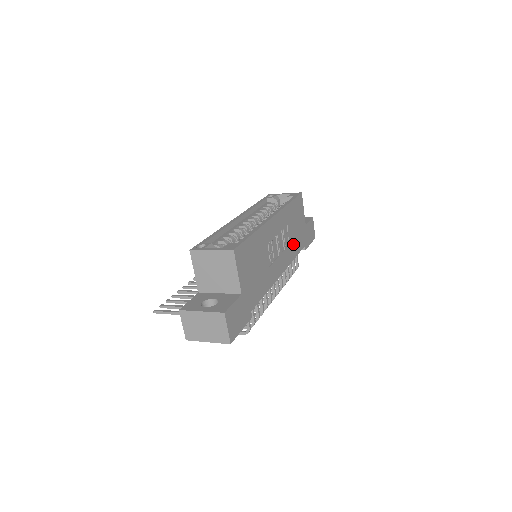
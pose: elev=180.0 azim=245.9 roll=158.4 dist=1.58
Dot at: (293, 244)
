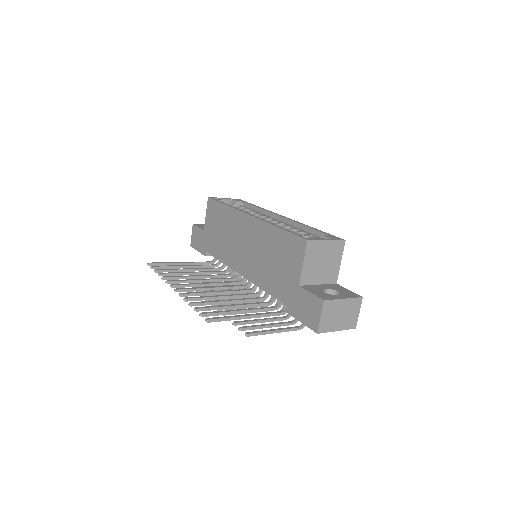
Dot at: occluded
